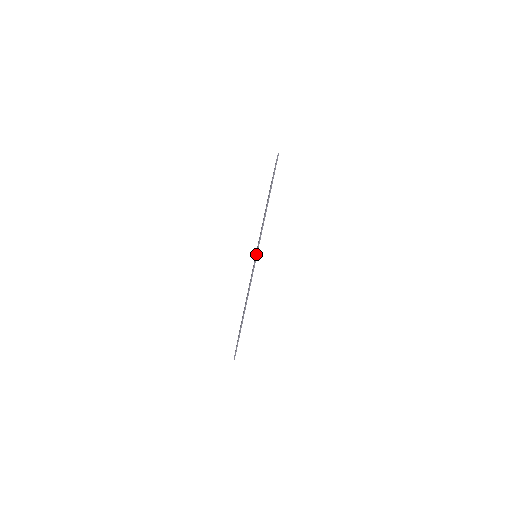
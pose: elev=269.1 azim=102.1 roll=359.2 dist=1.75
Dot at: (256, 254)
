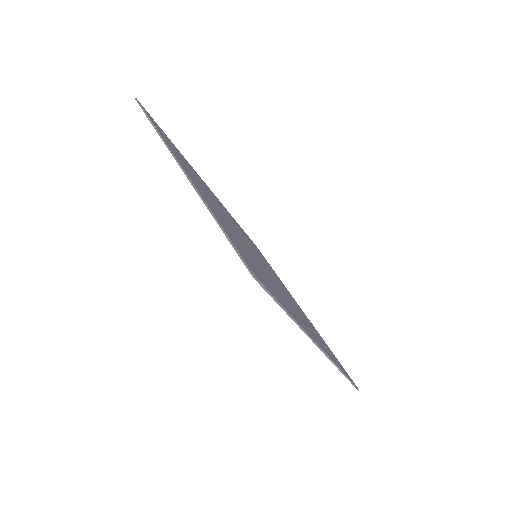
Dot at: occluded
